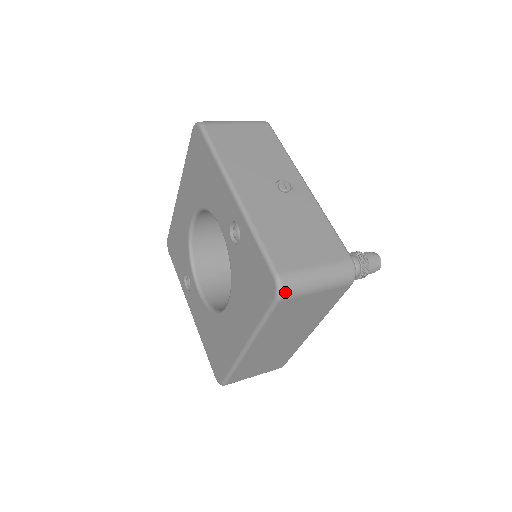
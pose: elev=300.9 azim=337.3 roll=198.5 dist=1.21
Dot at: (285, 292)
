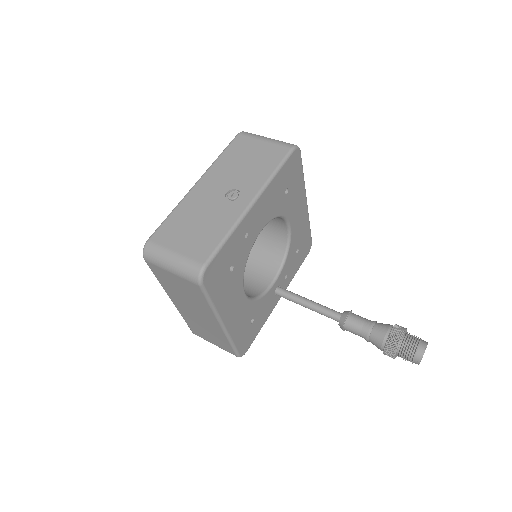
Dot at: (146, 255)
